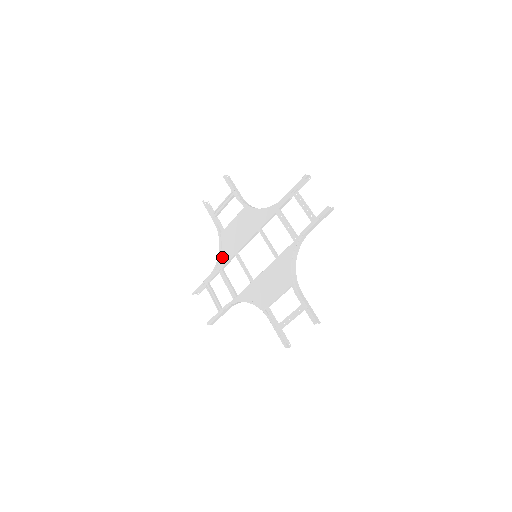
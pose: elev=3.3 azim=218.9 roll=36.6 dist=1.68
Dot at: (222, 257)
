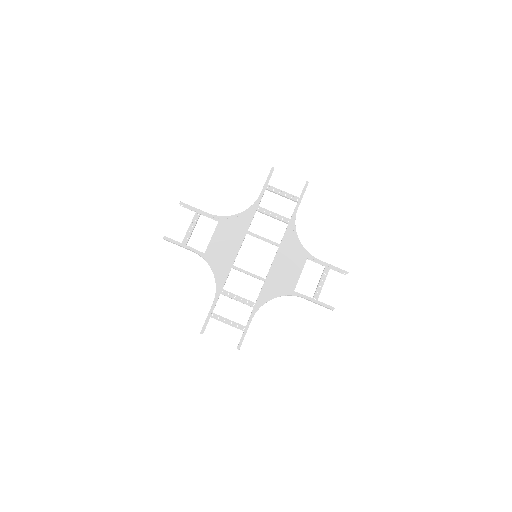
Dot at: (218, 278)
